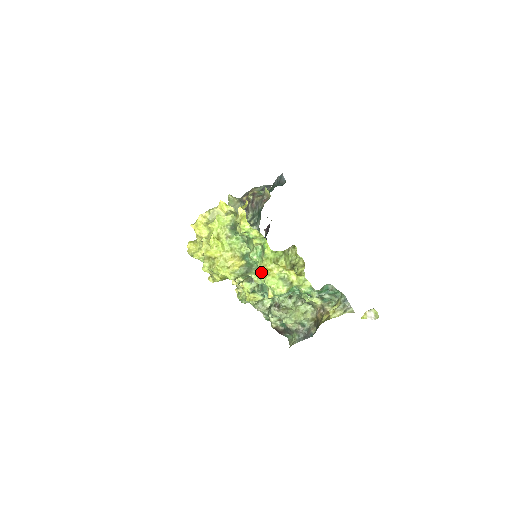
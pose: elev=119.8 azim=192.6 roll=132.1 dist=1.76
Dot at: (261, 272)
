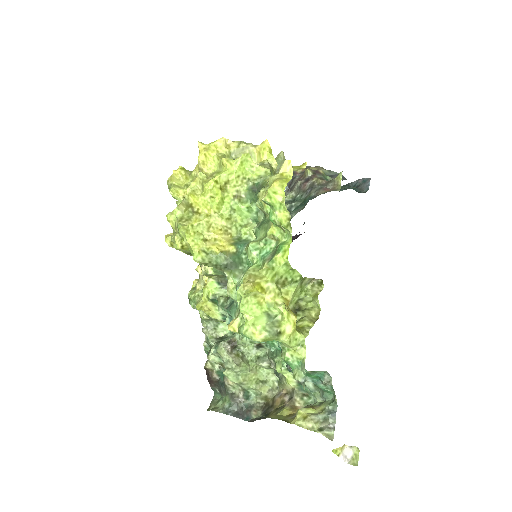
Dot at: (247, 282)
